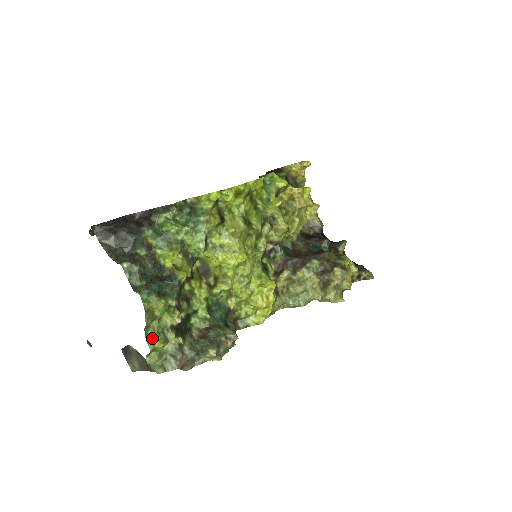
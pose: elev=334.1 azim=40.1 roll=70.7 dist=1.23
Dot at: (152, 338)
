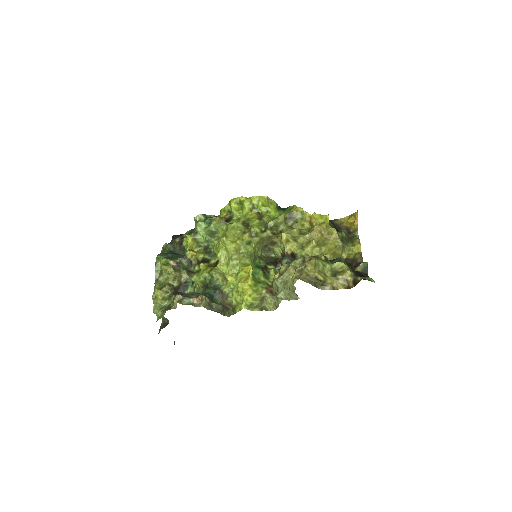
Dot at: (156, 287)
